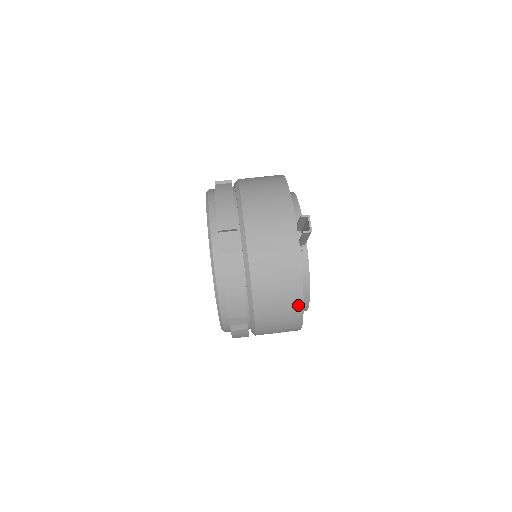
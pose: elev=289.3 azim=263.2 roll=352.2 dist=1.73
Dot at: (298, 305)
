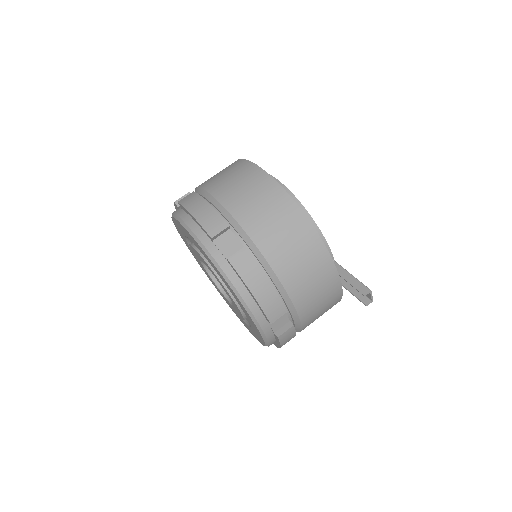
Dot at: occluded
